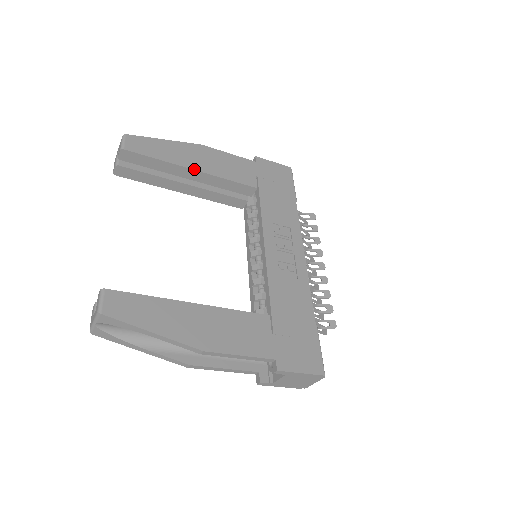
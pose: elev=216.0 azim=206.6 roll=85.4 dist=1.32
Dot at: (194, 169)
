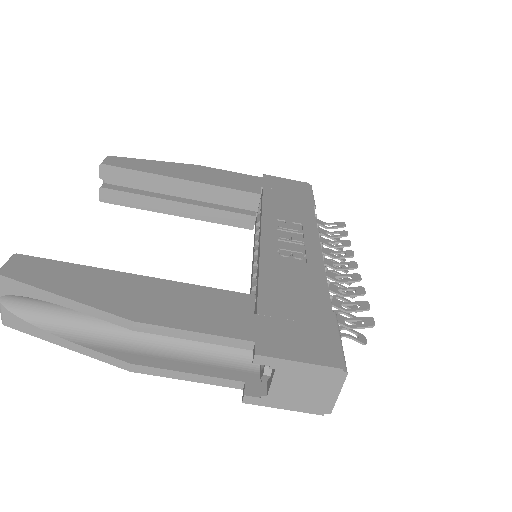
Dot at: (182, 179)
